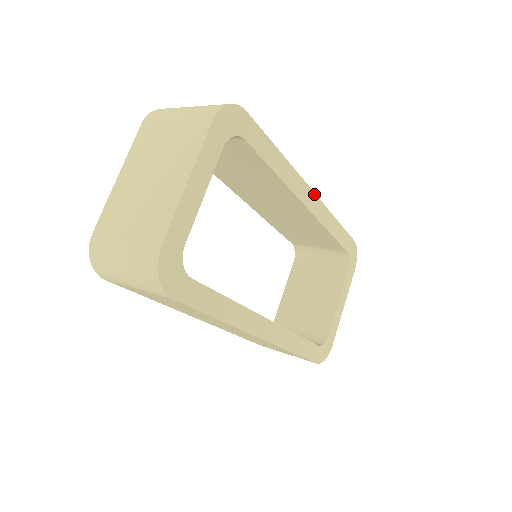
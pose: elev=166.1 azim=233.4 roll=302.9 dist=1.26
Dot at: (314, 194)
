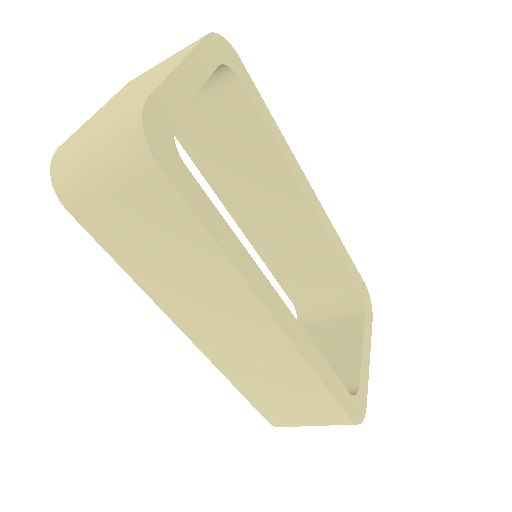
Dot at: (314, 194)
